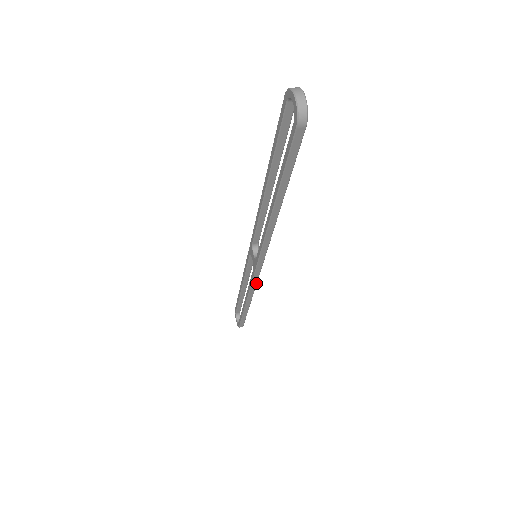
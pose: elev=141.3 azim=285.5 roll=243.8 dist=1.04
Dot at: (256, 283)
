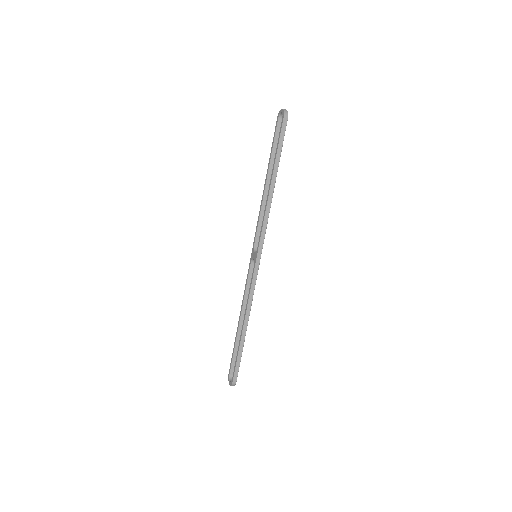
Dot at: occluded
